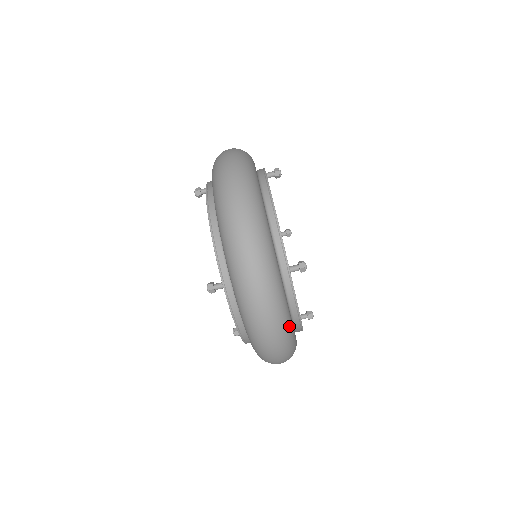
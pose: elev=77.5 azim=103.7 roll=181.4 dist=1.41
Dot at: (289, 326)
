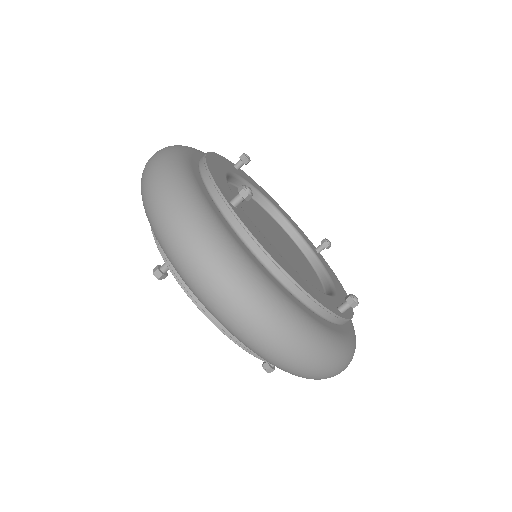
Dot at: (246, 267)
